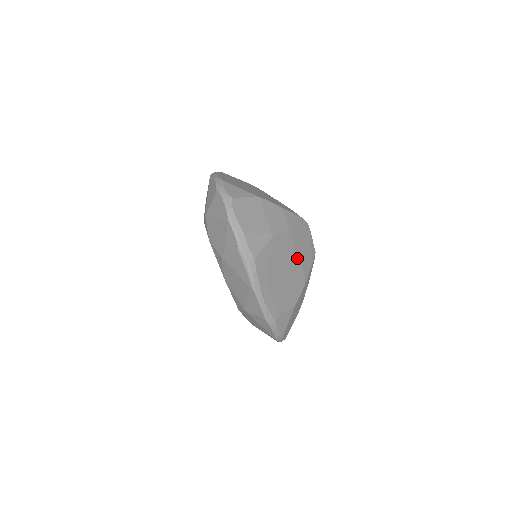
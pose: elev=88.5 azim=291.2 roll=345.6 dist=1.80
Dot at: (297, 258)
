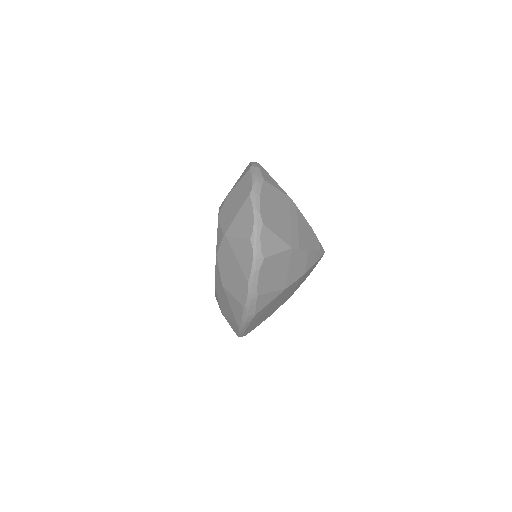
Dot at: (295, 288)
